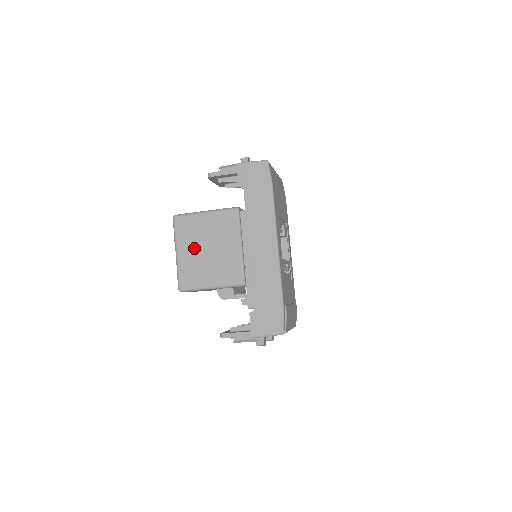
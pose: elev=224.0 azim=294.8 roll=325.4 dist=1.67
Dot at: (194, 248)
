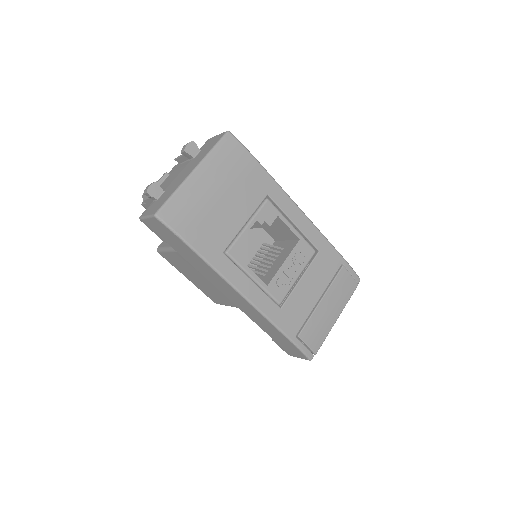
Dot at: (193, 278)
